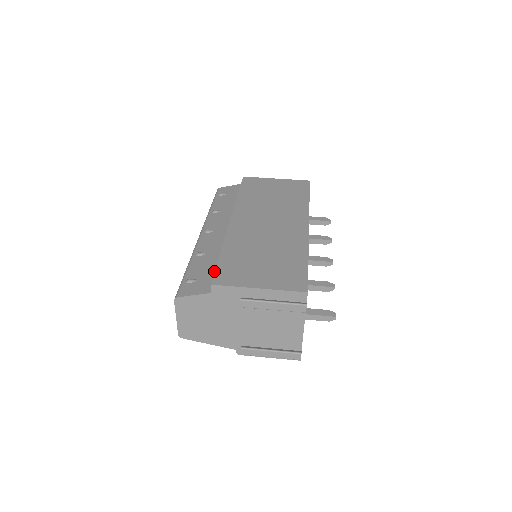
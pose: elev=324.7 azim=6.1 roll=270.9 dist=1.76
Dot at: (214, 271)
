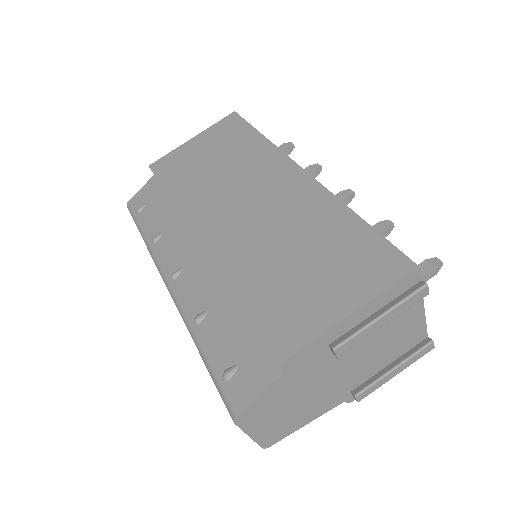
Dot at: occluded
